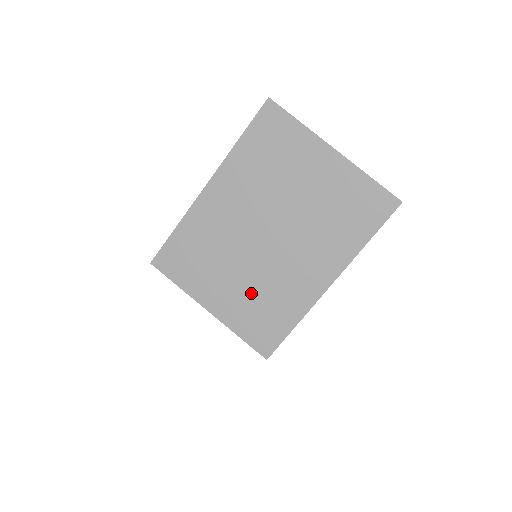
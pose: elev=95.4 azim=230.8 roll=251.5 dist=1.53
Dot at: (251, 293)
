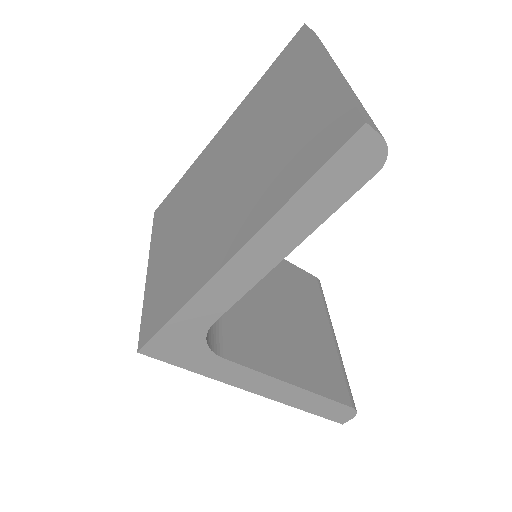
Dot at: (177, 256)
